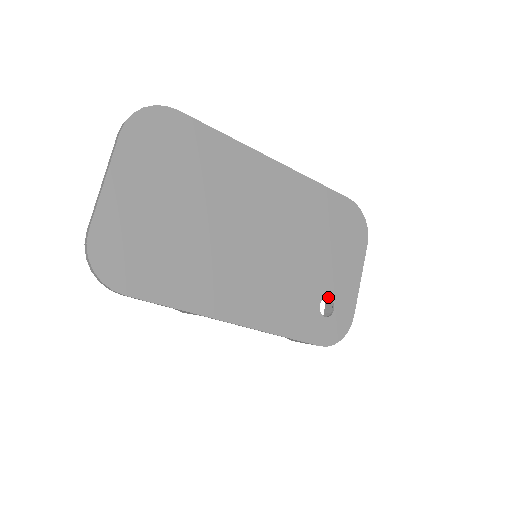
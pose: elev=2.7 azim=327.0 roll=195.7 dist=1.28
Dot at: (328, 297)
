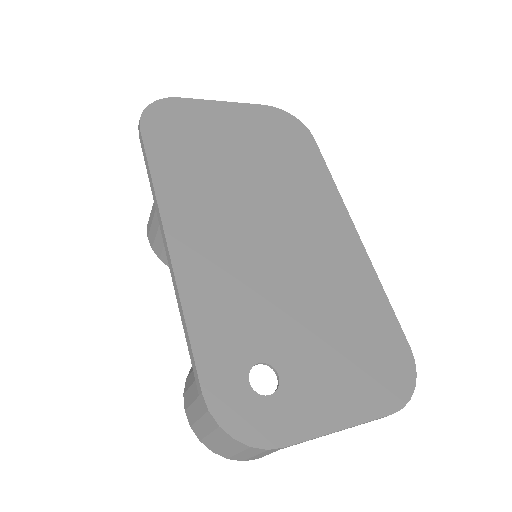
Dot at: (279, 374)
